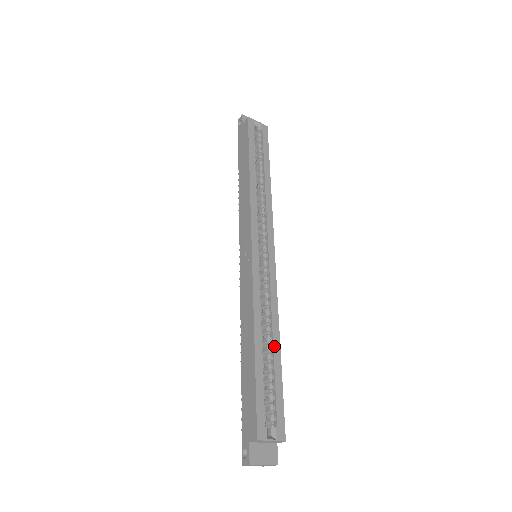
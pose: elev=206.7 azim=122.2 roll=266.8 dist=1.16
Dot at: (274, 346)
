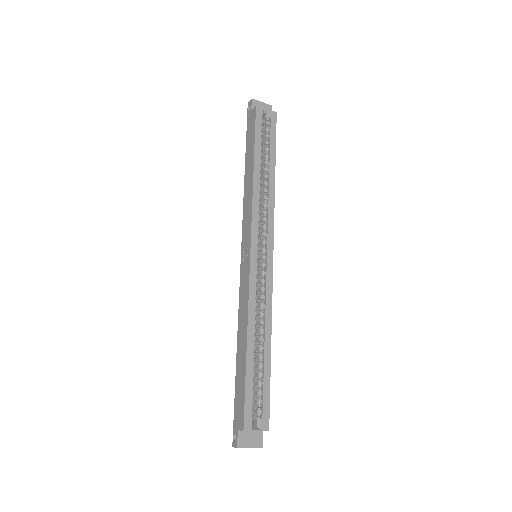
Dot at: (265, 347)
